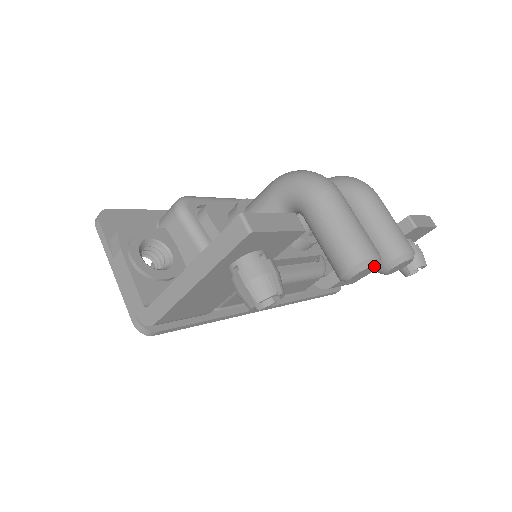
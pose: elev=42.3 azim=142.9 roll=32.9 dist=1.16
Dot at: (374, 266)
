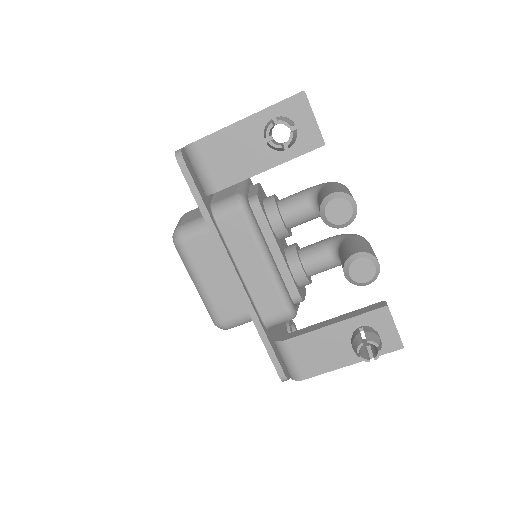
Dot at: (350, 208)
